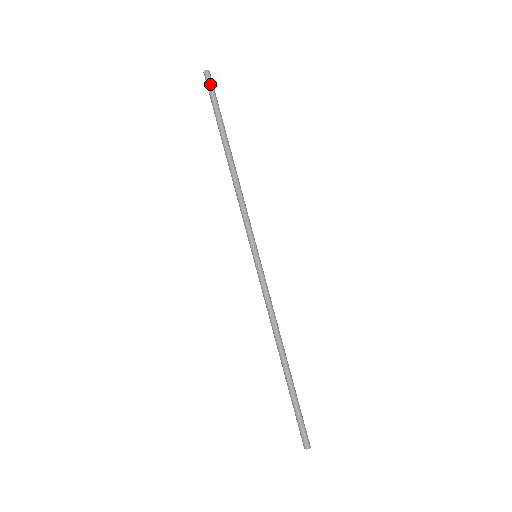
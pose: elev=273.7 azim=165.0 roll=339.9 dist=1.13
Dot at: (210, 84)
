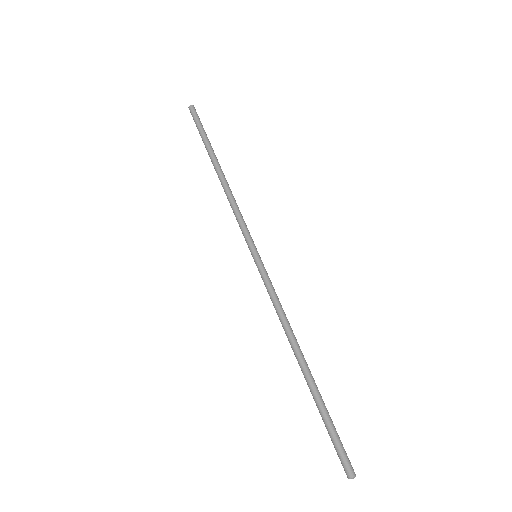
Dot at: occluded
